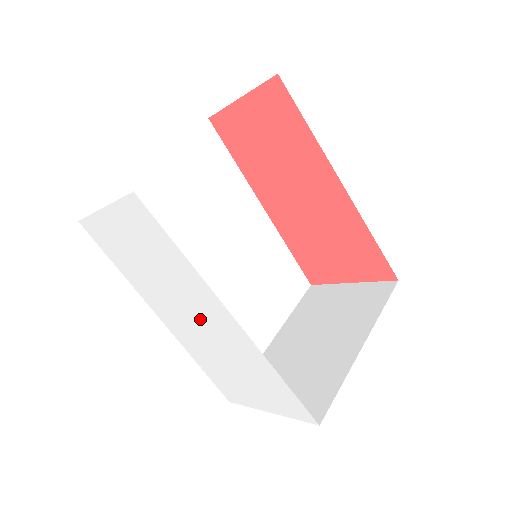
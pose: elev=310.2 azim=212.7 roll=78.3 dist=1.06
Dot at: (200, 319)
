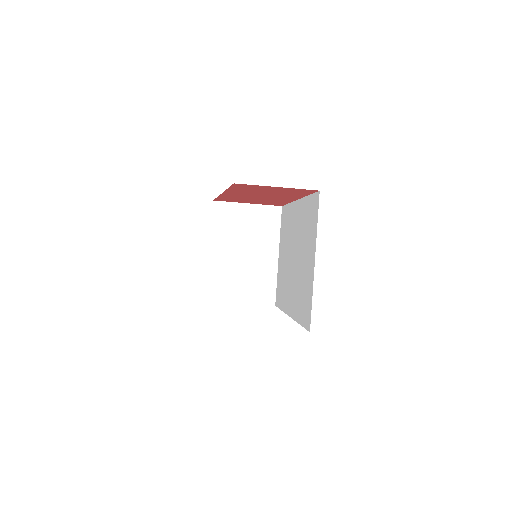
Dot at: occluded
